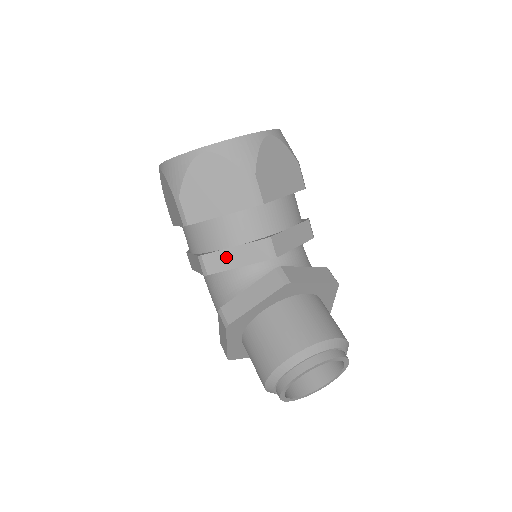
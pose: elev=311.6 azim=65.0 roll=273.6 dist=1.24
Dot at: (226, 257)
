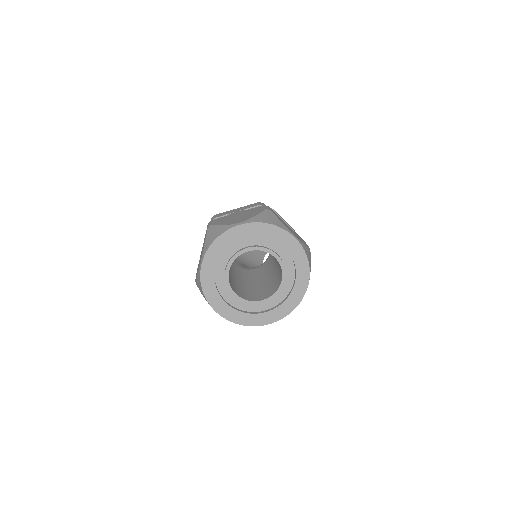
Dot at: occluded
